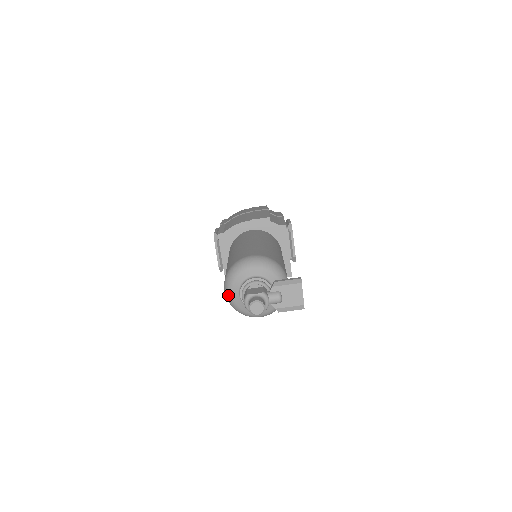
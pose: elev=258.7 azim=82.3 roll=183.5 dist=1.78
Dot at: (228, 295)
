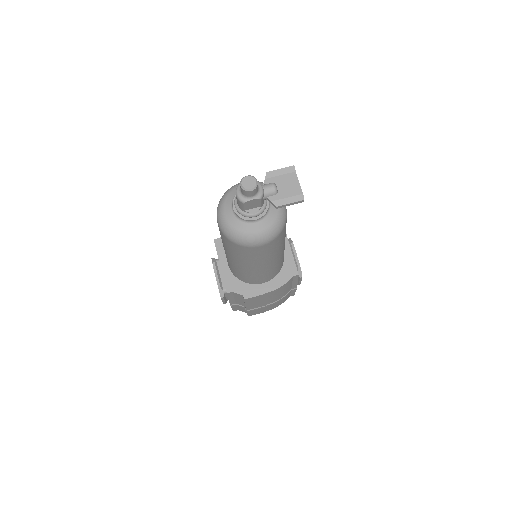
Dot at: (221, 218)
